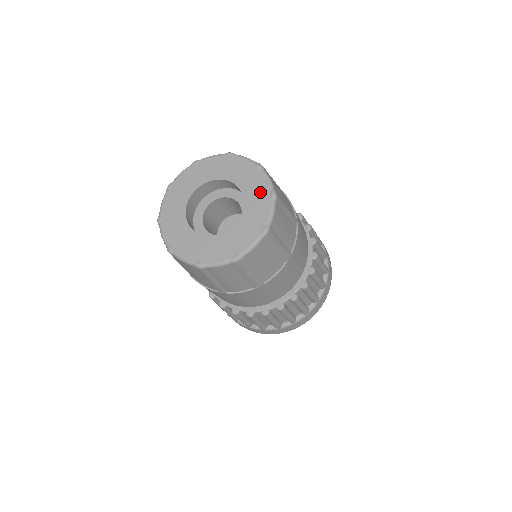
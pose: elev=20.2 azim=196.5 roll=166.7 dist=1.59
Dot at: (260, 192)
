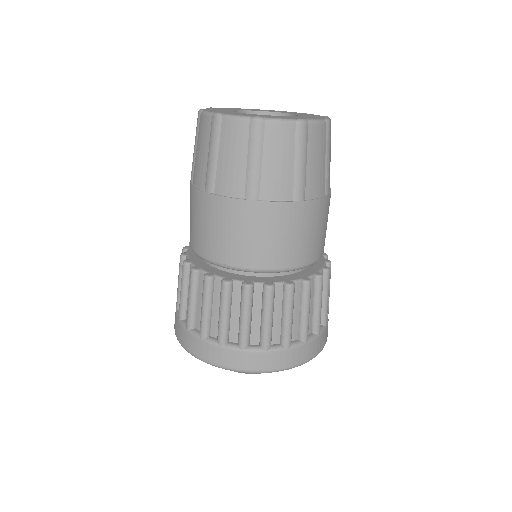
Dot at: (316, 117)
